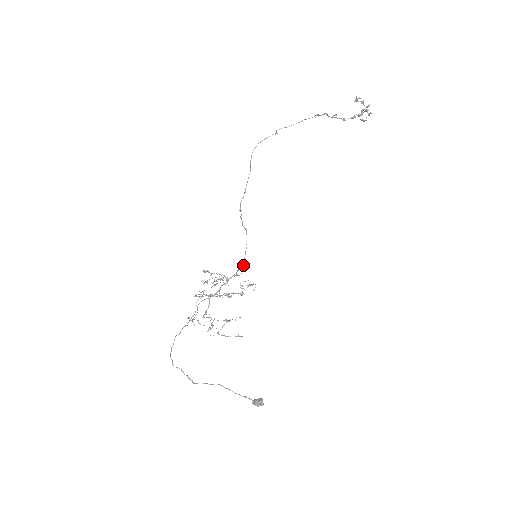
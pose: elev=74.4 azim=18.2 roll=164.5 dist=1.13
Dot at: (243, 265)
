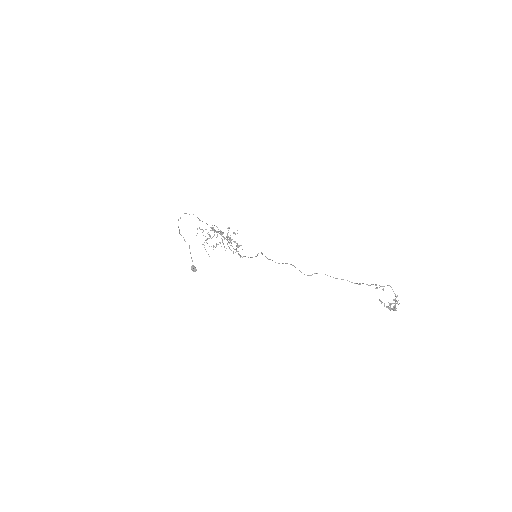
Dot at: occluded
